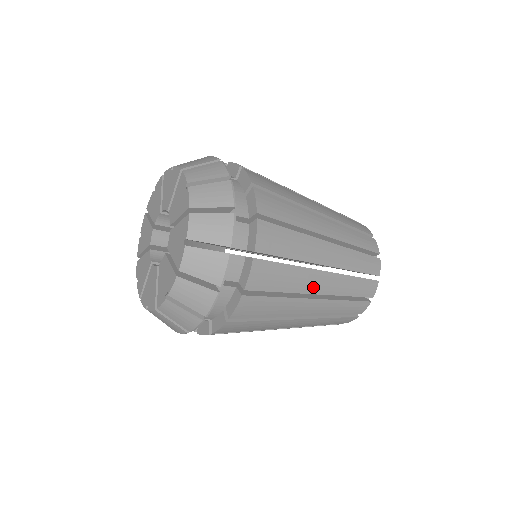
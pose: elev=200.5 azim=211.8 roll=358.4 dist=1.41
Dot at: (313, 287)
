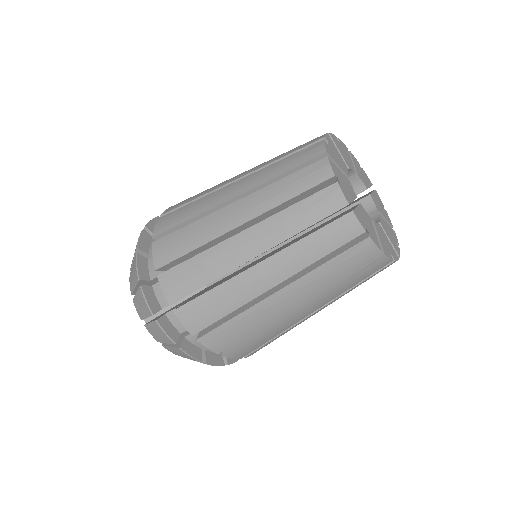
Dot at: (299, 318)
